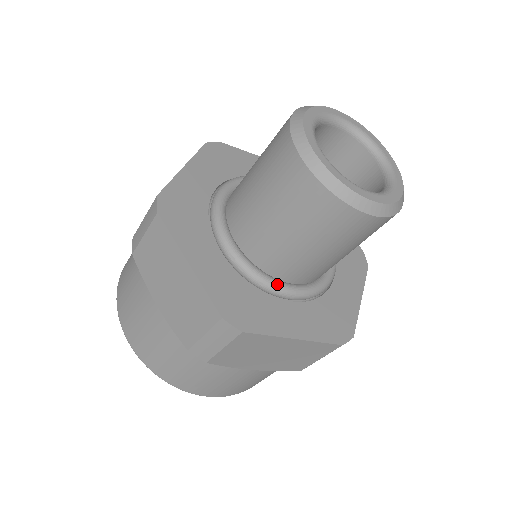
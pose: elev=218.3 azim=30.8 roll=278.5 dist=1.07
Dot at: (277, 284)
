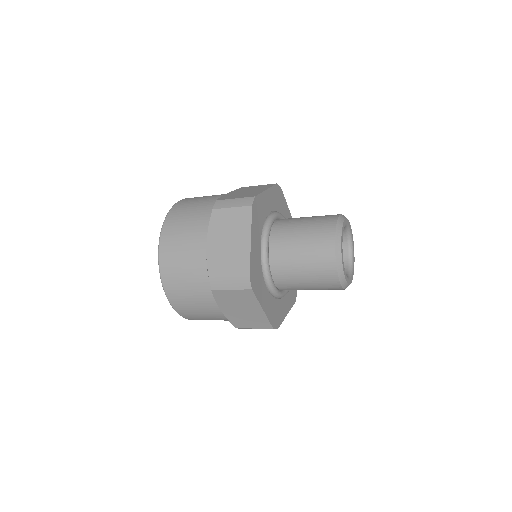
Dot at: (272, 279)
